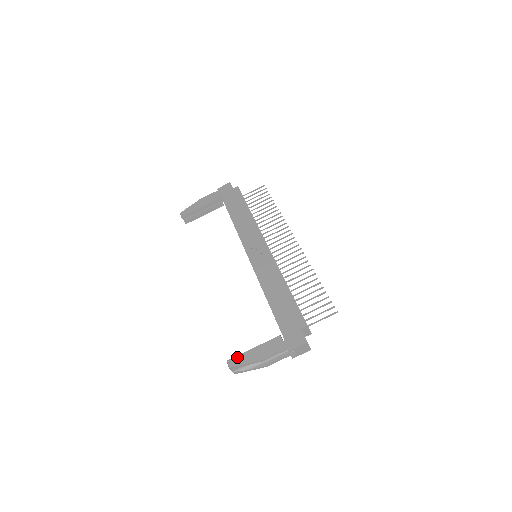
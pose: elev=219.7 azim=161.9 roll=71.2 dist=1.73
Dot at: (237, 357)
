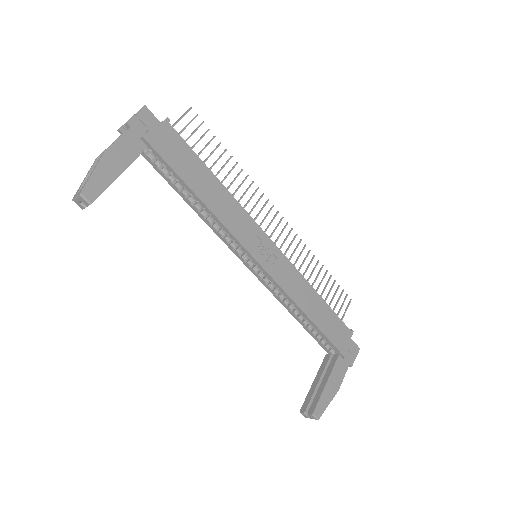
Dot at: (319, 404)
